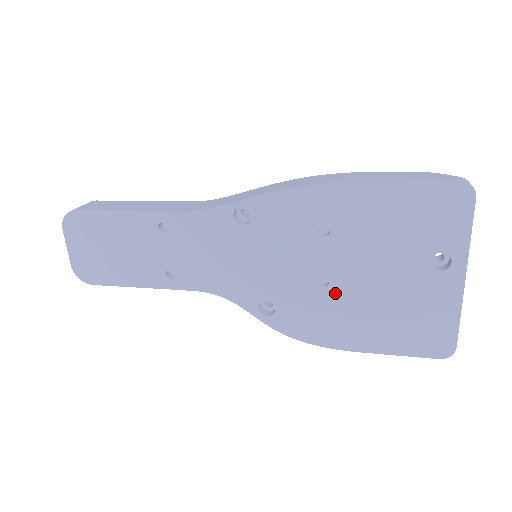
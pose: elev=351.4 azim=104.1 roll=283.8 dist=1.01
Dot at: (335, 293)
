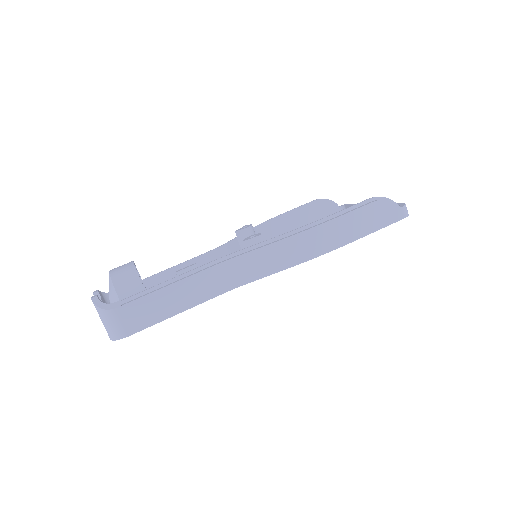
Dot at: occluded
